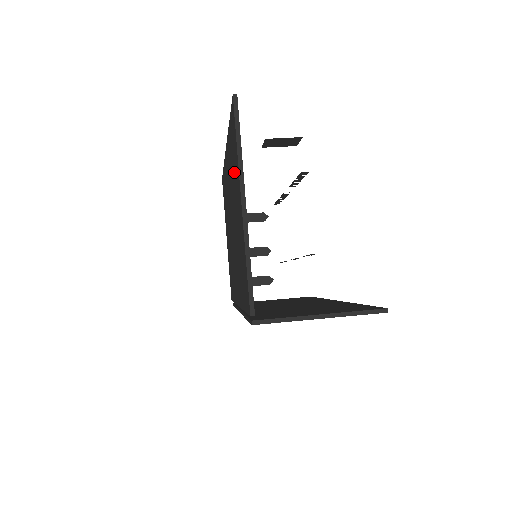
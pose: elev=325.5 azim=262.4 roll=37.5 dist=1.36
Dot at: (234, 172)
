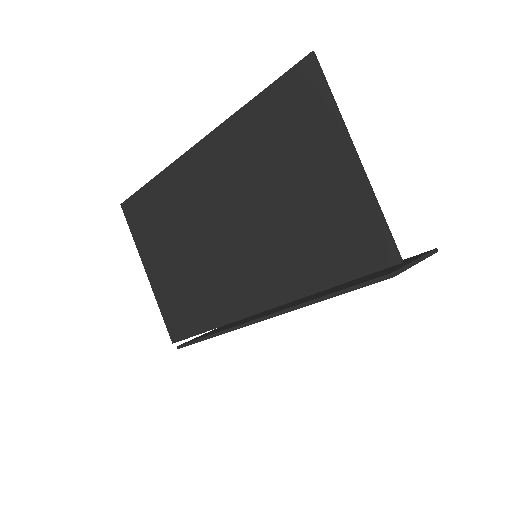
Dot at: (292, 141)
